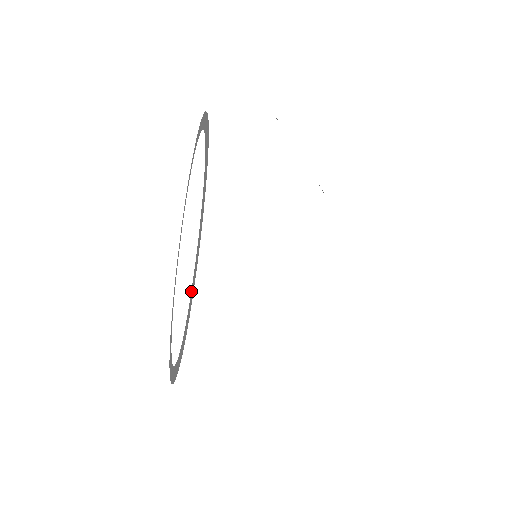
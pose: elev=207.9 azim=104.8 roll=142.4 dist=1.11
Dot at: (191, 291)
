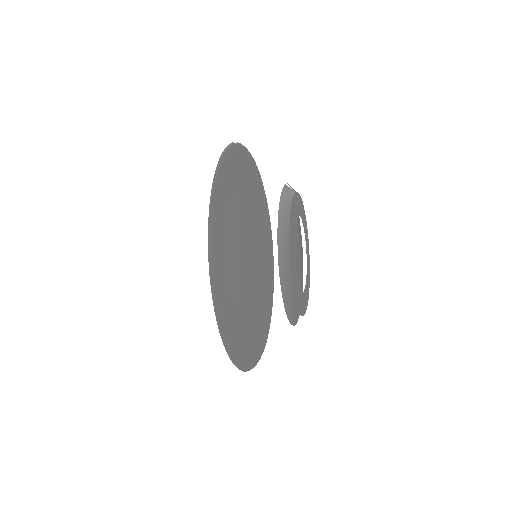
Dot at: occluded
